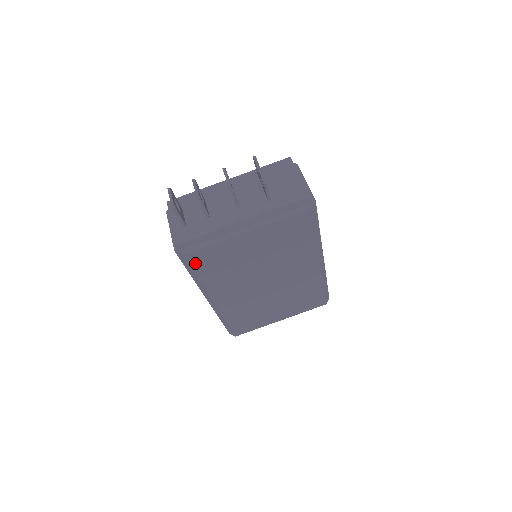
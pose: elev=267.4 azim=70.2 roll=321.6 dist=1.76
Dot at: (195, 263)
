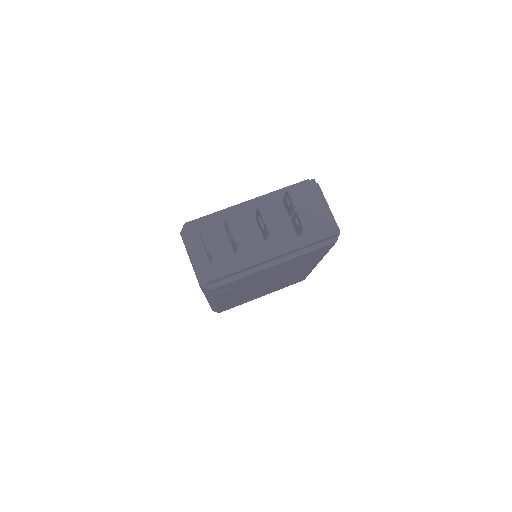
Dot at: (216, 290)
